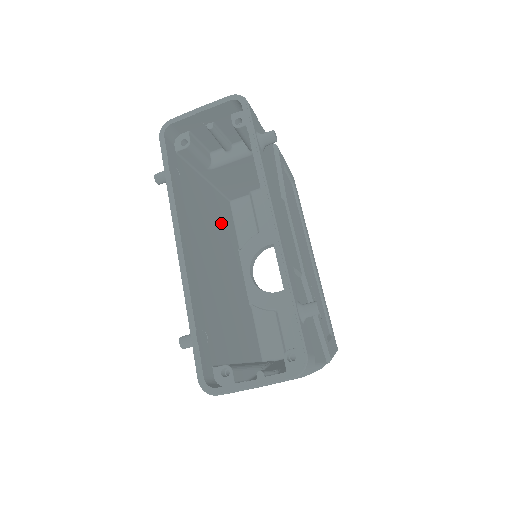
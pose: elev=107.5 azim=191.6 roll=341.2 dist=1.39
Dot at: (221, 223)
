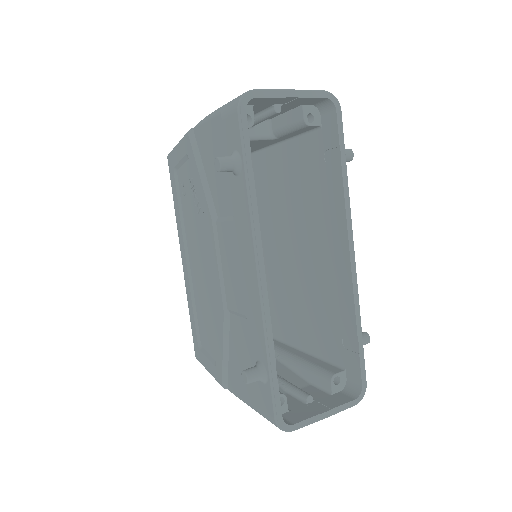
Dot at: occluded
